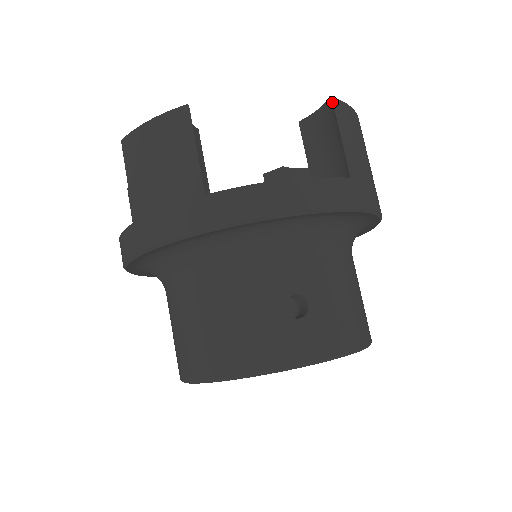
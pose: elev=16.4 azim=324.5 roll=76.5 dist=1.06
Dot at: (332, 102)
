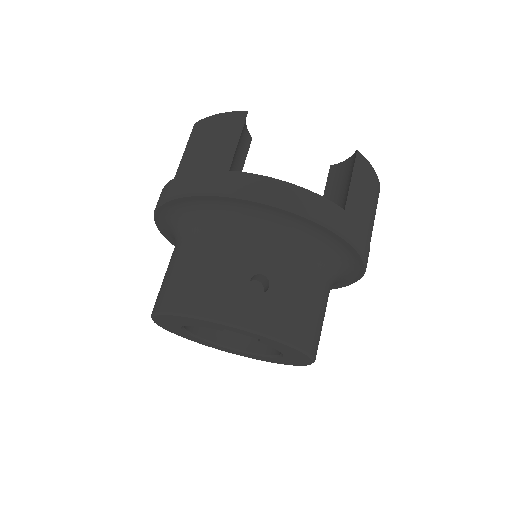
Dot at: (356, 154)
